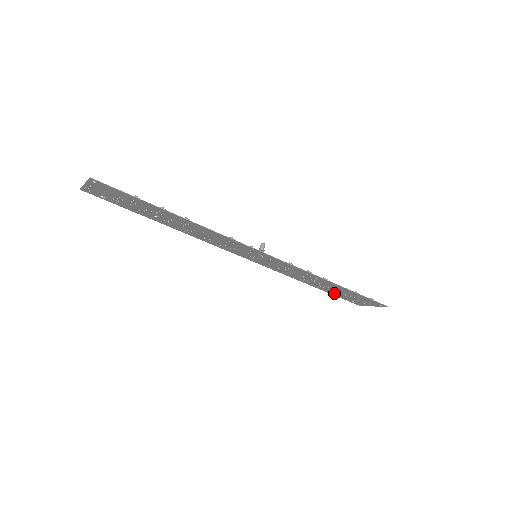
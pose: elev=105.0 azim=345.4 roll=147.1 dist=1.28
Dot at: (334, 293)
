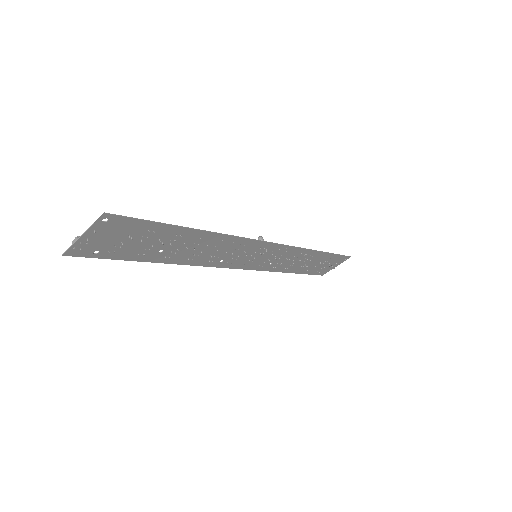
Dot at: (308, 270)
